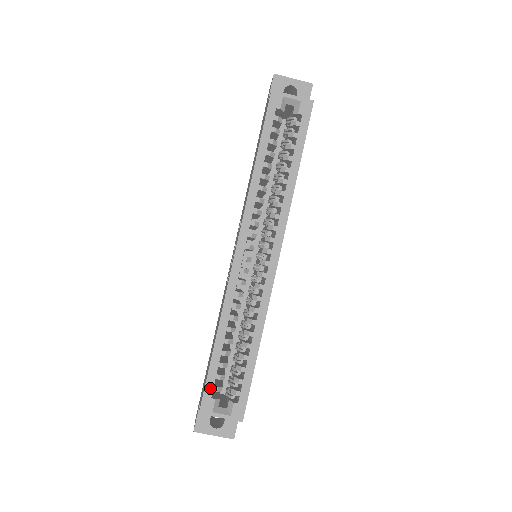
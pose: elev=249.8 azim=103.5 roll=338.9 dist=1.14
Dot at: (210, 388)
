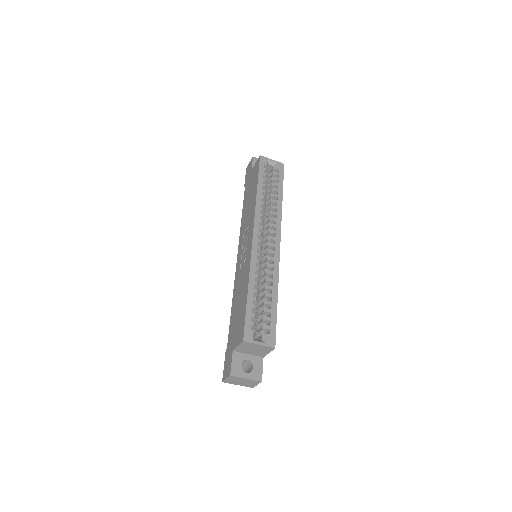
Dot at: (249, 323)
